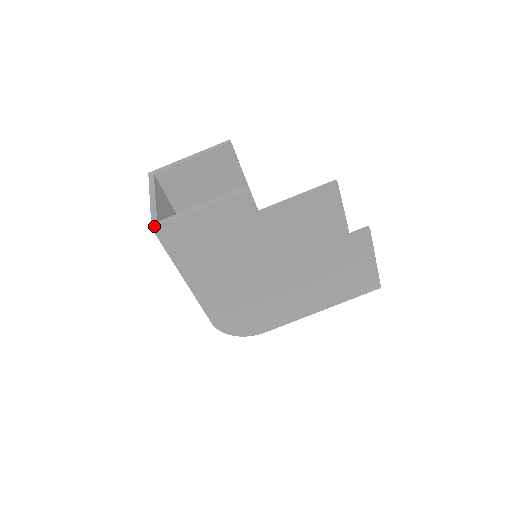
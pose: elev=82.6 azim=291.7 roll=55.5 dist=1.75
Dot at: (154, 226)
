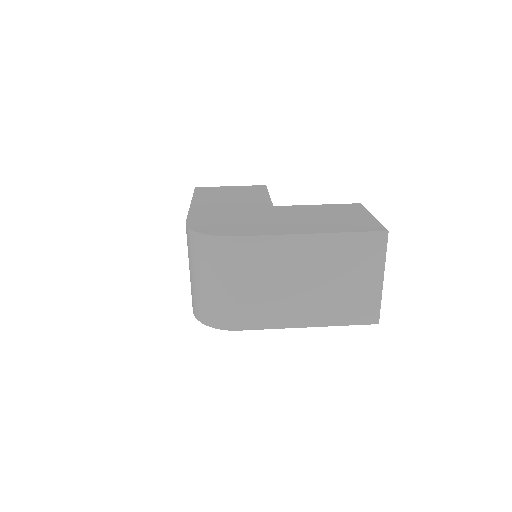
Dot at: occluded
